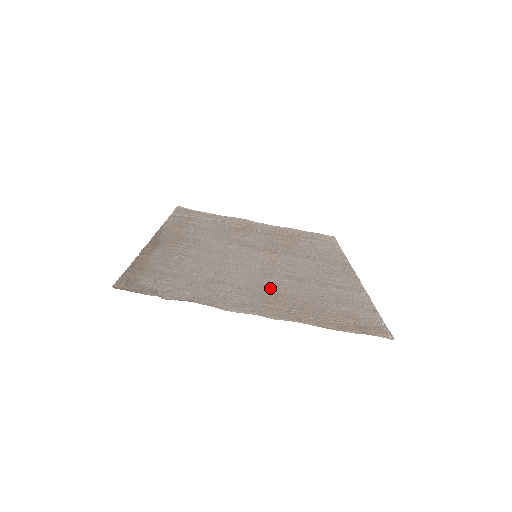
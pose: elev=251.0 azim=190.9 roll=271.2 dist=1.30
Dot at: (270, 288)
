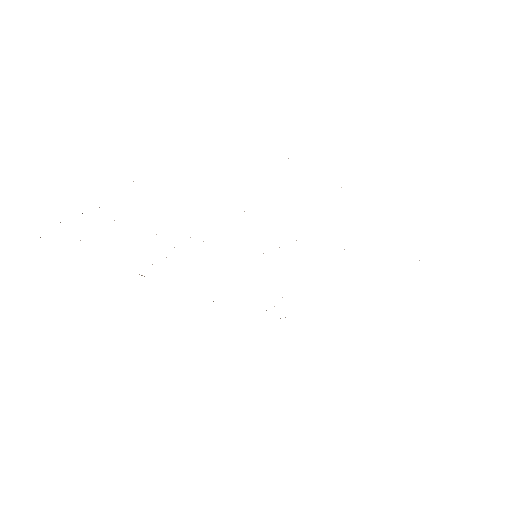
Dot at: occluded
